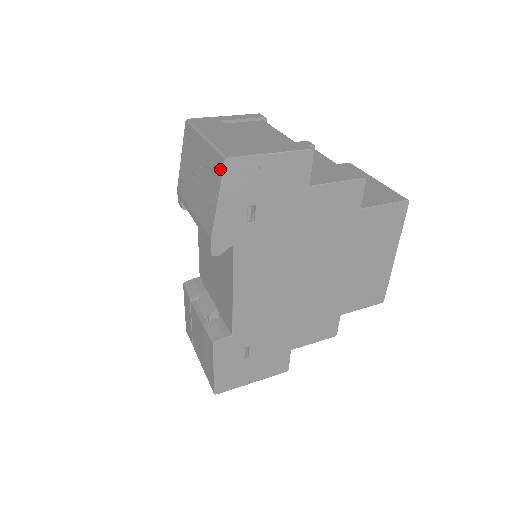
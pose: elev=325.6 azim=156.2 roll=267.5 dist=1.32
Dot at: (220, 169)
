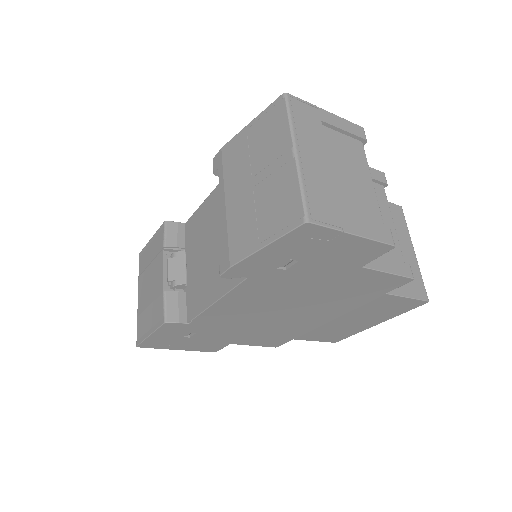
Dot at: (292, 221)
